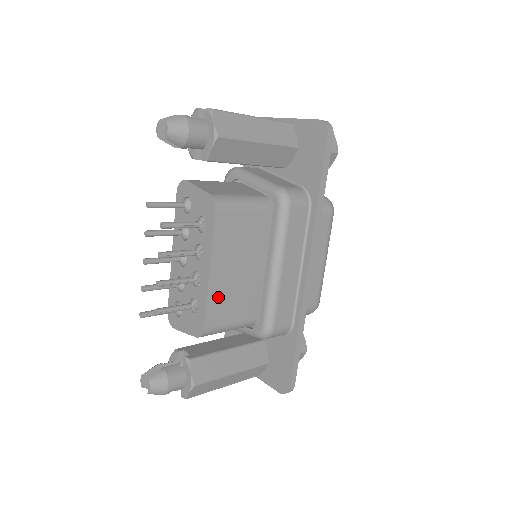
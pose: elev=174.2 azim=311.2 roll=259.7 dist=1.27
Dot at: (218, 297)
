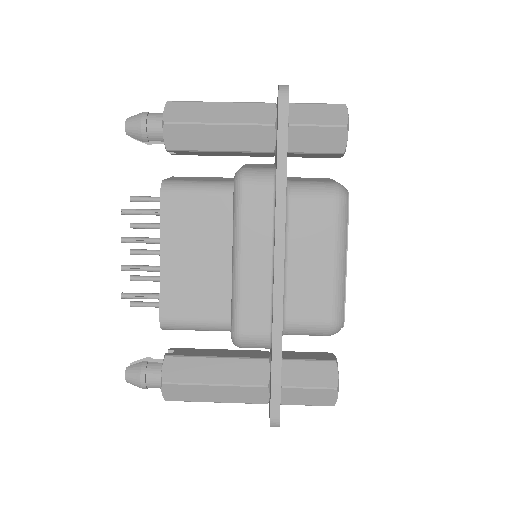
Dot at: (174, 286)
